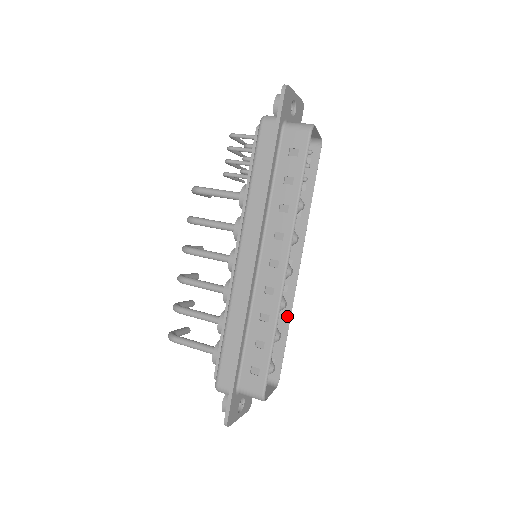
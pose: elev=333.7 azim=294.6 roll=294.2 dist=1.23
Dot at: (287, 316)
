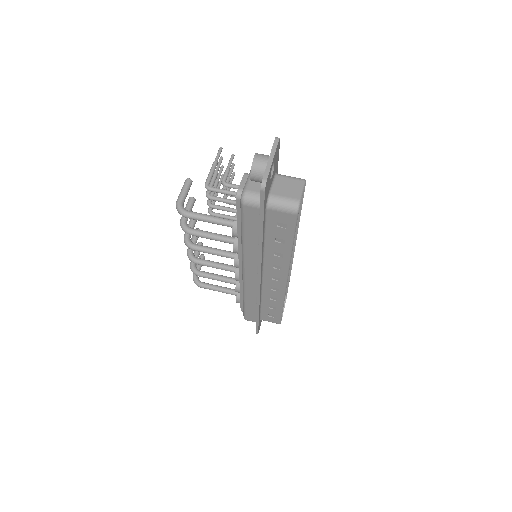
Dot at: occluded
